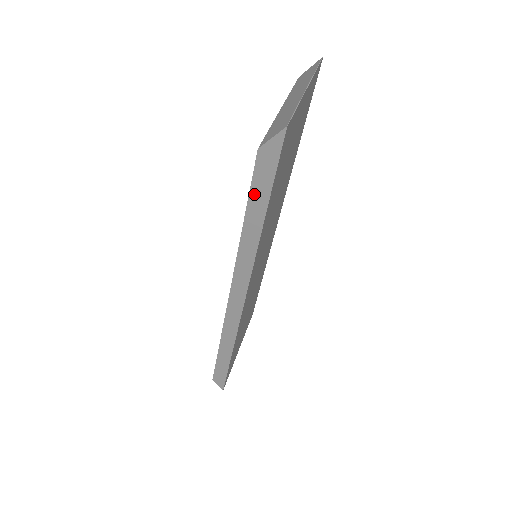
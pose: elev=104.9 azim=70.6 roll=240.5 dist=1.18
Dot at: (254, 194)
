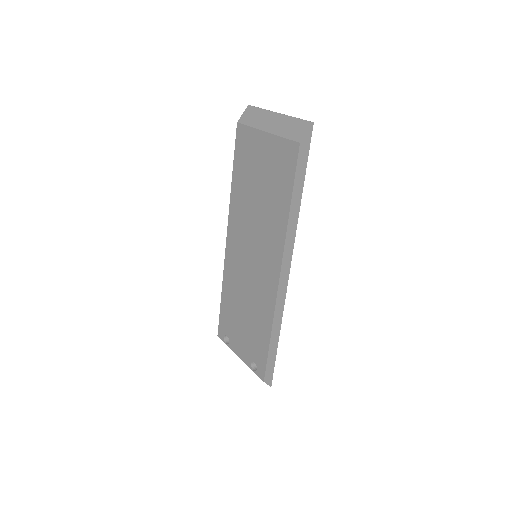
Dot at: (297, 177)
